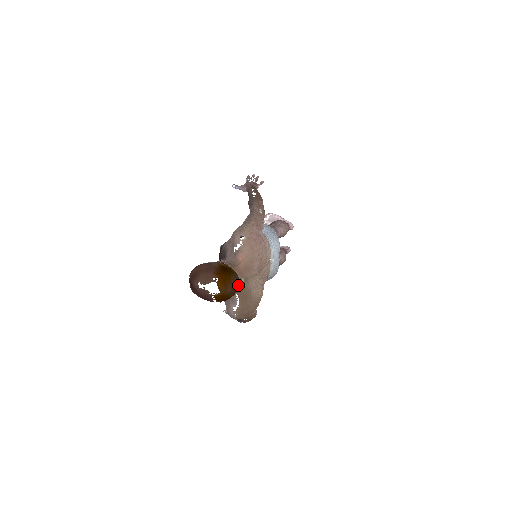
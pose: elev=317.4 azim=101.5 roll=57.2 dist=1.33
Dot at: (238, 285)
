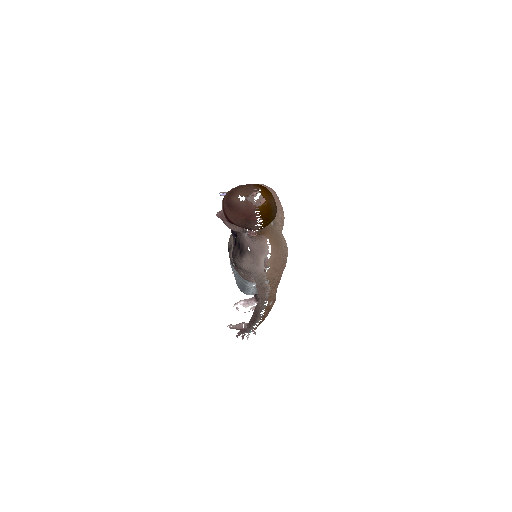
Dot at: (276, 209)
